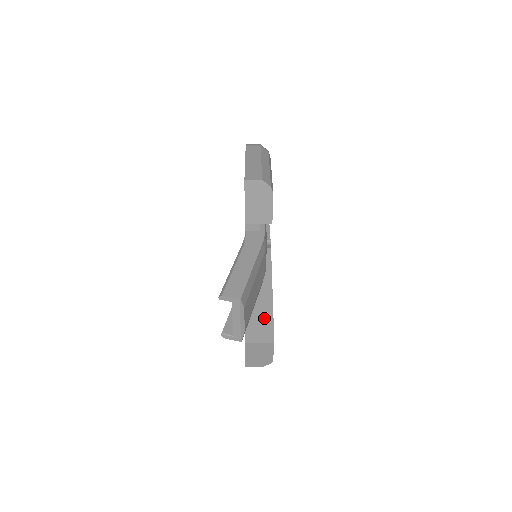
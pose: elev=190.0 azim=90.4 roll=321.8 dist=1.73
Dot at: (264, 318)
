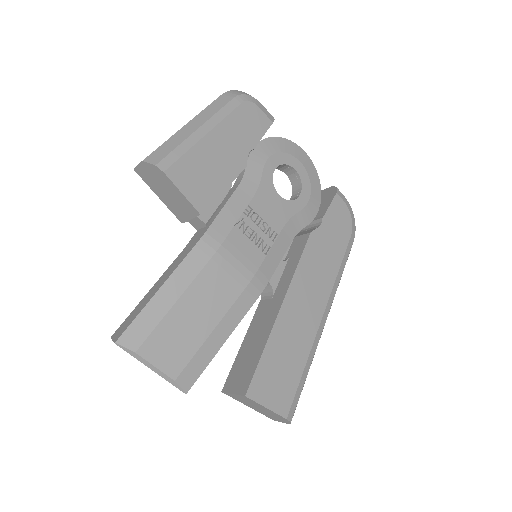
Dot at: (253, 353)
